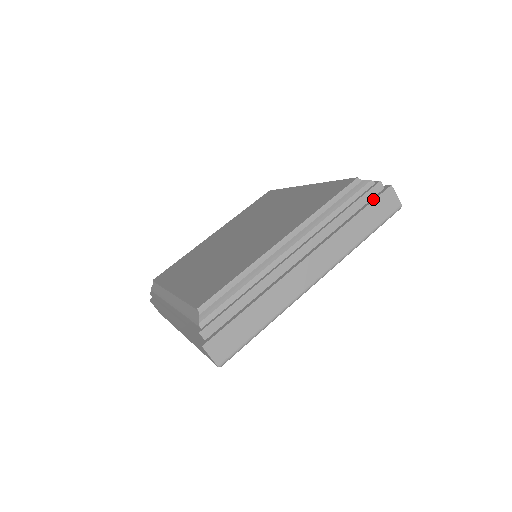
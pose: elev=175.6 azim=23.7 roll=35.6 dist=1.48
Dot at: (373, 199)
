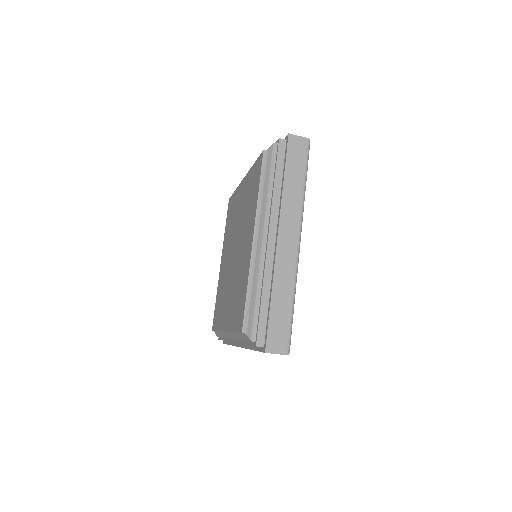
Dot at: (285, 155)
